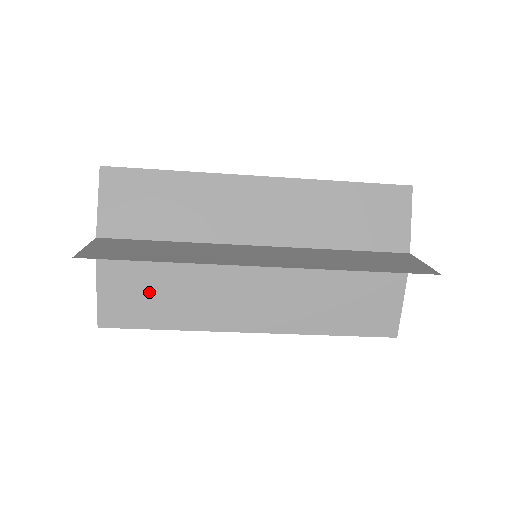
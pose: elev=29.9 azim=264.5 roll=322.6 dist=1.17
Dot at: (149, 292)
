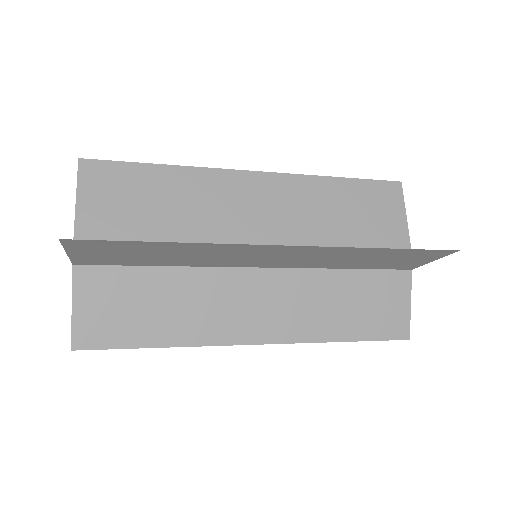
Dot at: occluded
